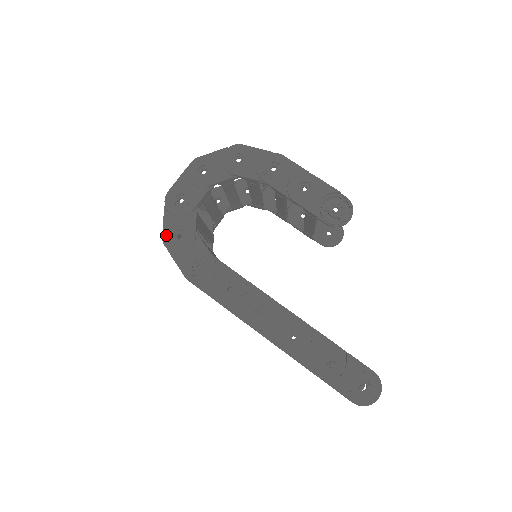
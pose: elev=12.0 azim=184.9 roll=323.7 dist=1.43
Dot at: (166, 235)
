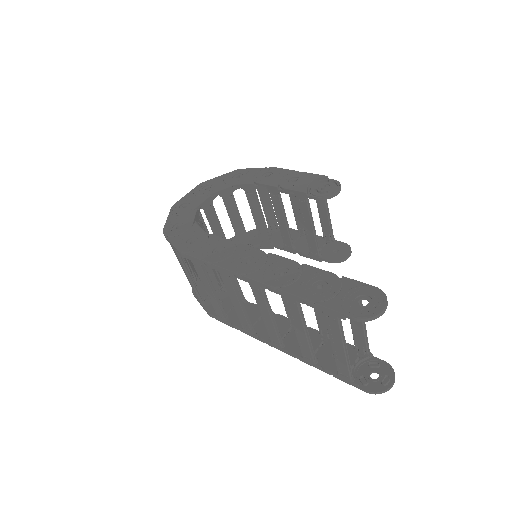
Dot at: (167, 228)
